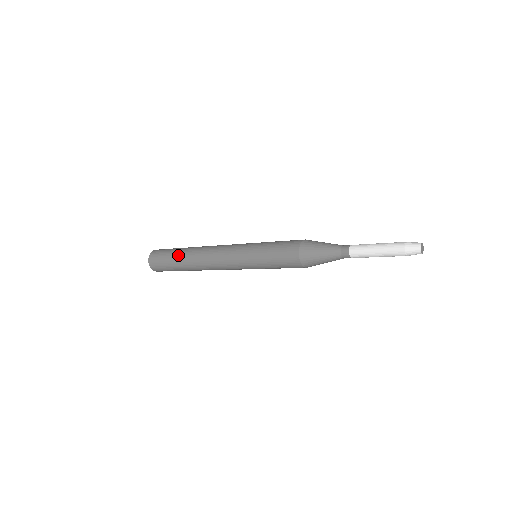
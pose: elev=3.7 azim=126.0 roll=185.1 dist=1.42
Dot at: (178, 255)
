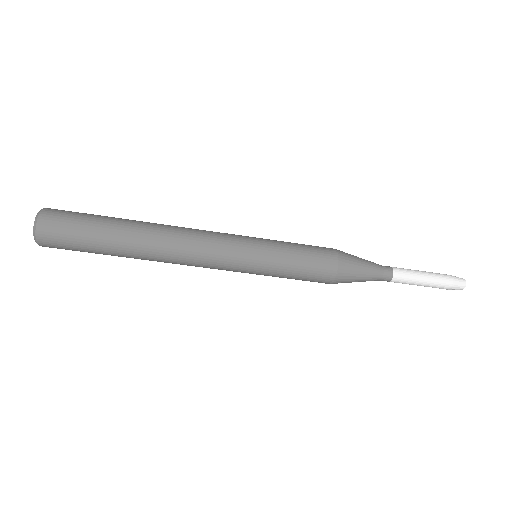
Dot at: (115, 229)
